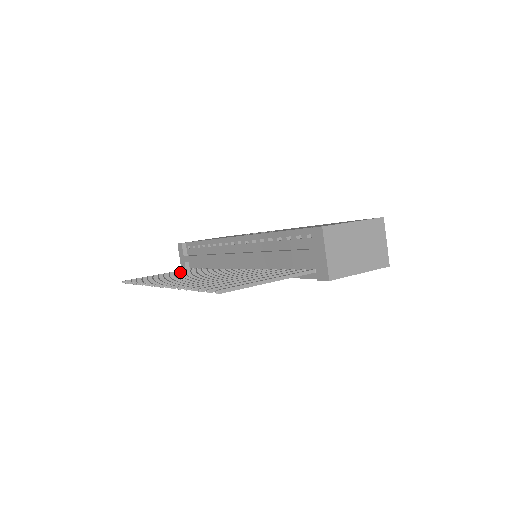
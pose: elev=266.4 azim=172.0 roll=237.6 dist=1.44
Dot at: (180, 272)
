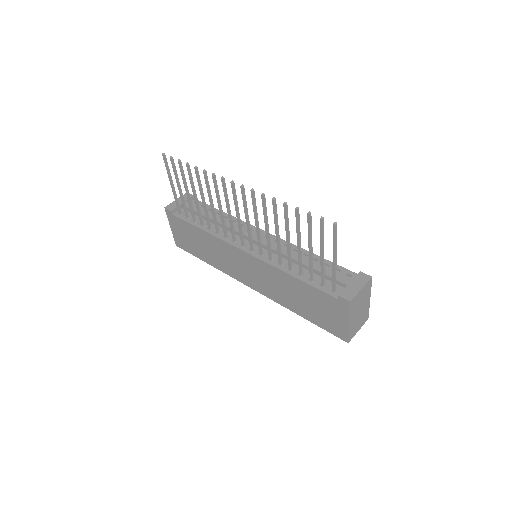
Dot at: occluded
